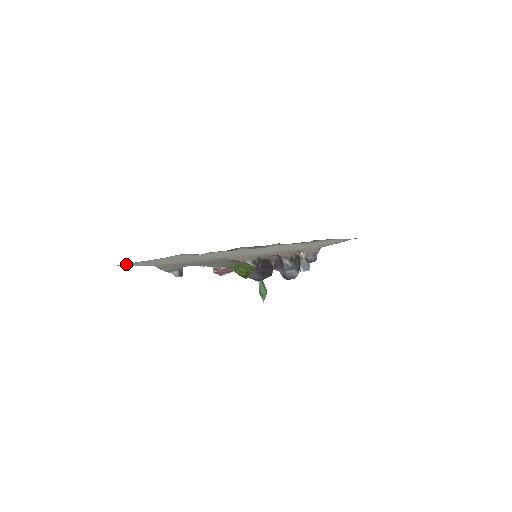
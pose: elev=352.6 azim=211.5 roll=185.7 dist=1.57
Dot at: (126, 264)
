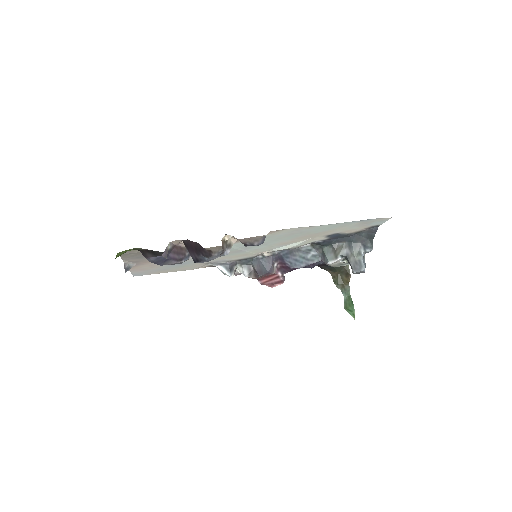
Dot at: (142, 274)
